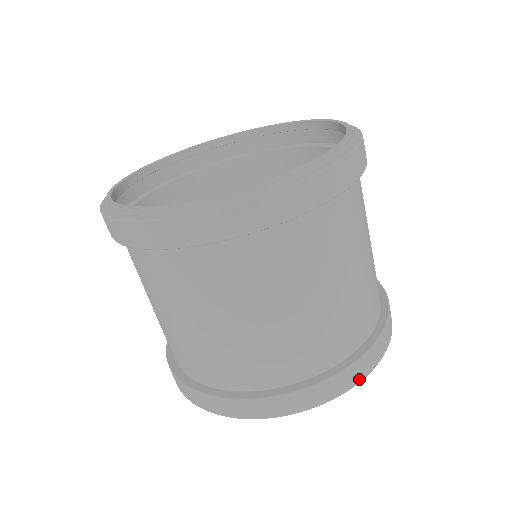
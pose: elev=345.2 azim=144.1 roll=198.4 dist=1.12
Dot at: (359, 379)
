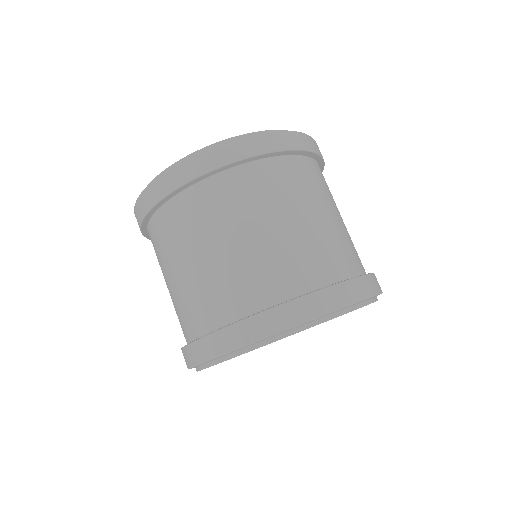
Dot at: (346, 302)
